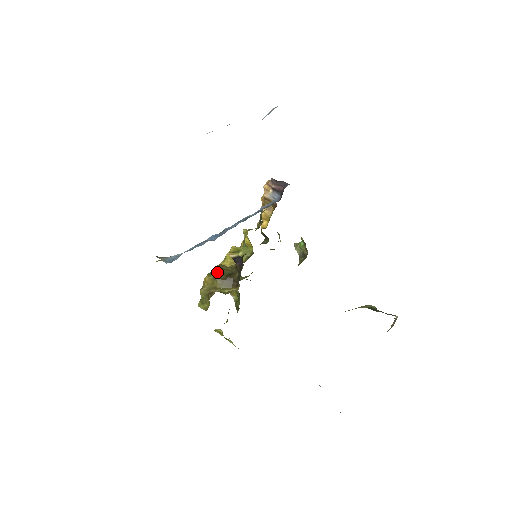
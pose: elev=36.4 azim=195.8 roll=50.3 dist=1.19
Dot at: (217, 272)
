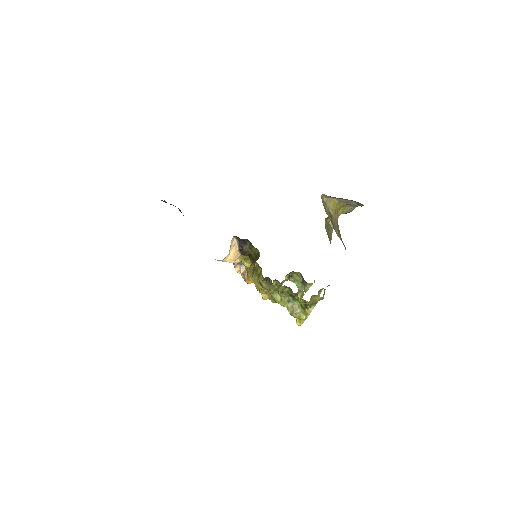
Dot at: (248, 269)
